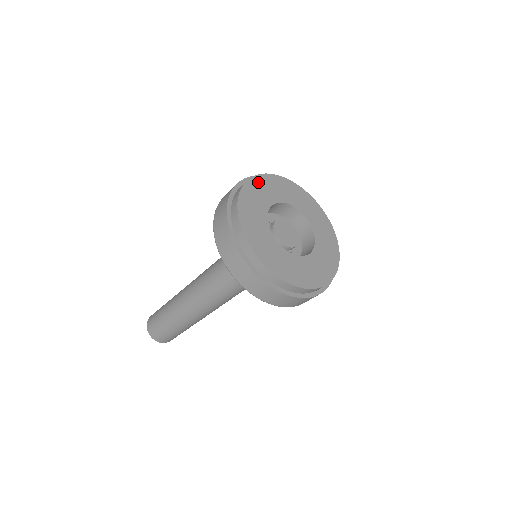
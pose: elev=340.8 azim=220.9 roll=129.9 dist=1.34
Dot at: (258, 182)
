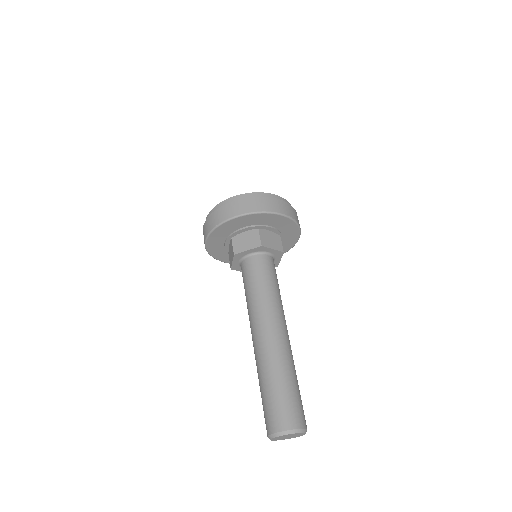
Dot at: occluded
